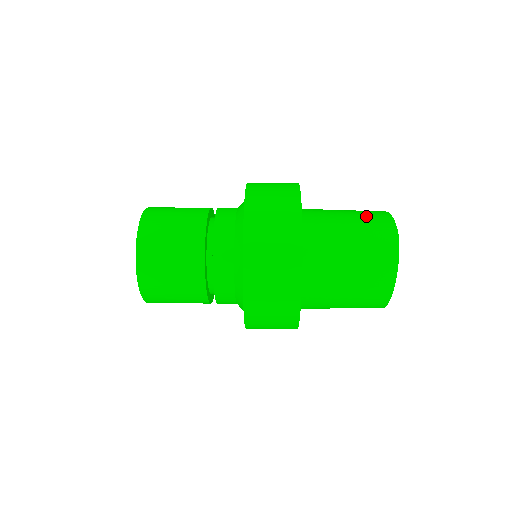
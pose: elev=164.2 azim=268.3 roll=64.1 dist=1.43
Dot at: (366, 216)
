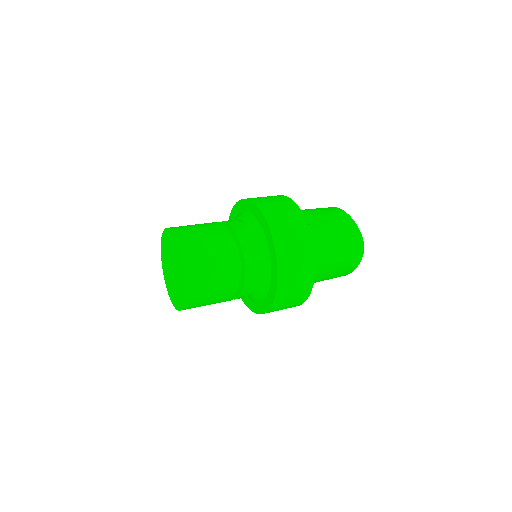
Dot at: (341, 227)
